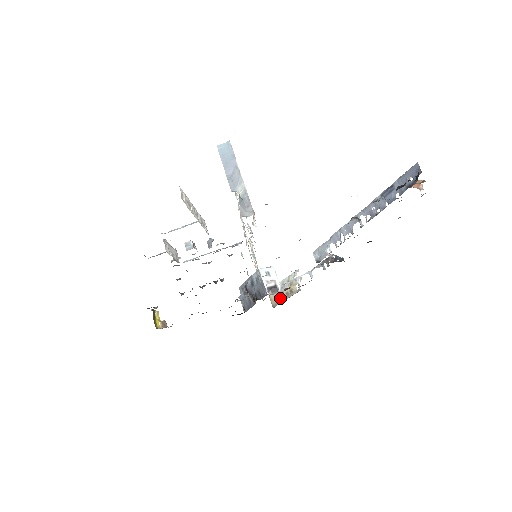
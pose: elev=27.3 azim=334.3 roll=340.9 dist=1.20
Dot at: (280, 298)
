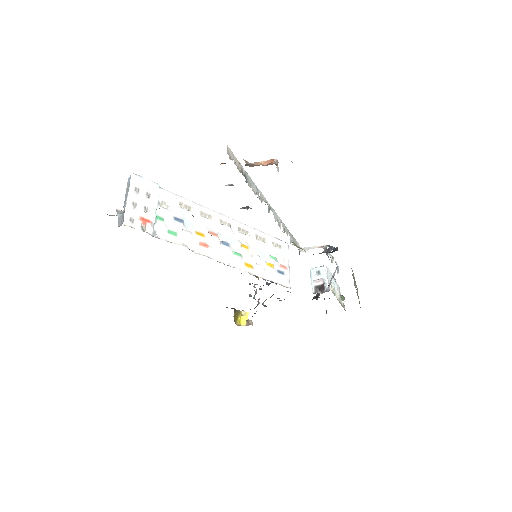
Dot at: occluded
